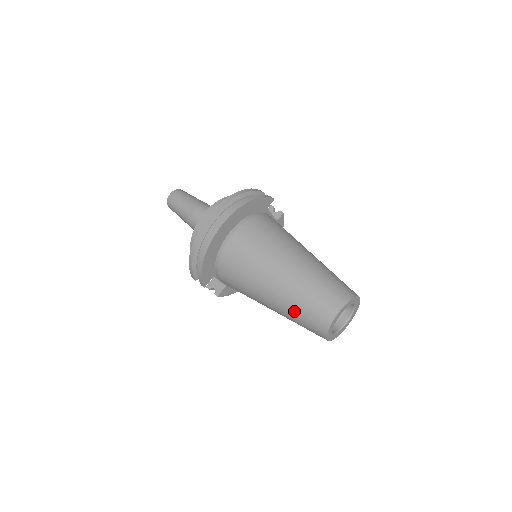
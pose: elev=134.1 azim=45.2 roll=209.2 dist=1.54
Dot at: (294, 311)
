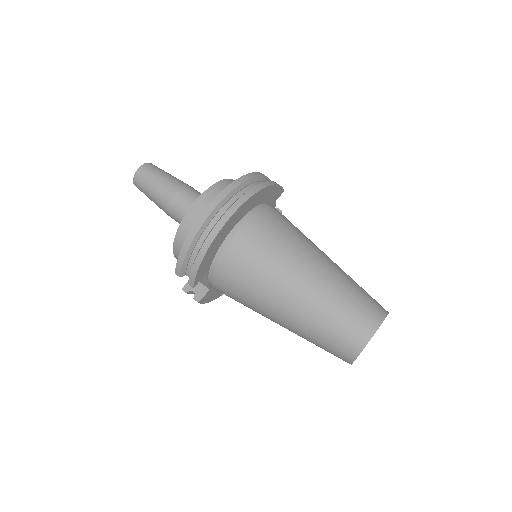
Dot at: (319, 325)
